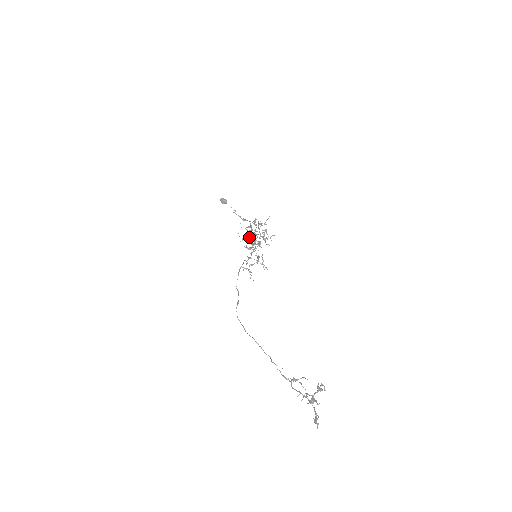
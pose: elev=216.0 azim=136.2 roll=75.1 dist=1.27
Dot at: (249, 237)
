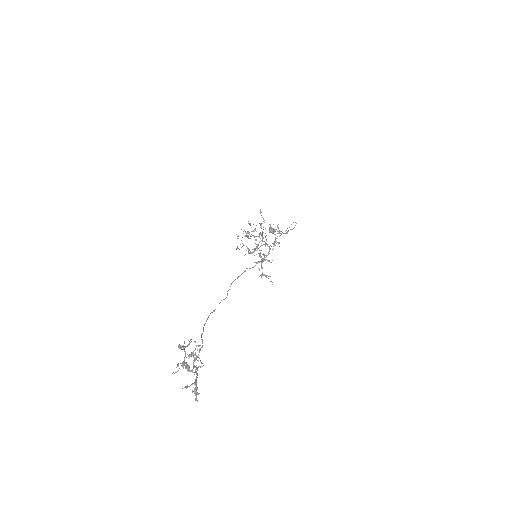
Dot at: (256, 244)
